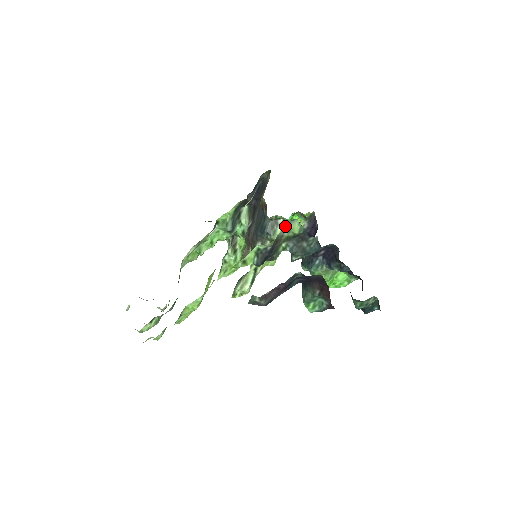
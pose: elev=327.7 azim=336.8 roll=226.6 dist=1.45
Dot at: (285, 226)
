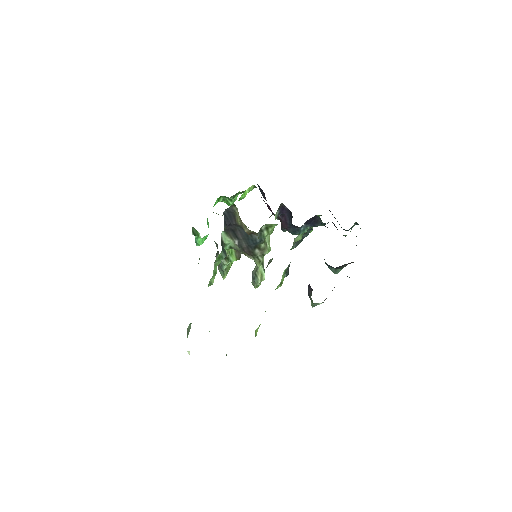
Dot at: (268, 227)
